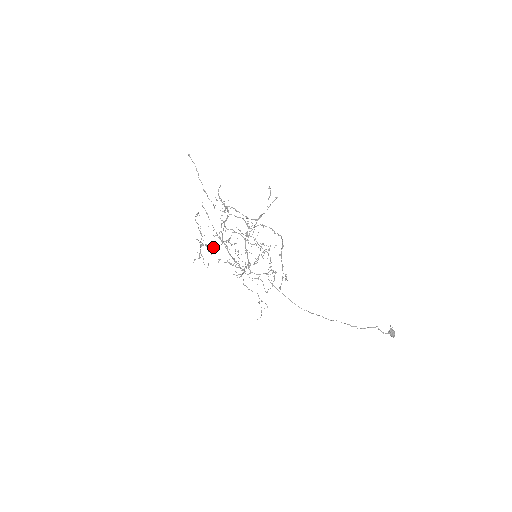
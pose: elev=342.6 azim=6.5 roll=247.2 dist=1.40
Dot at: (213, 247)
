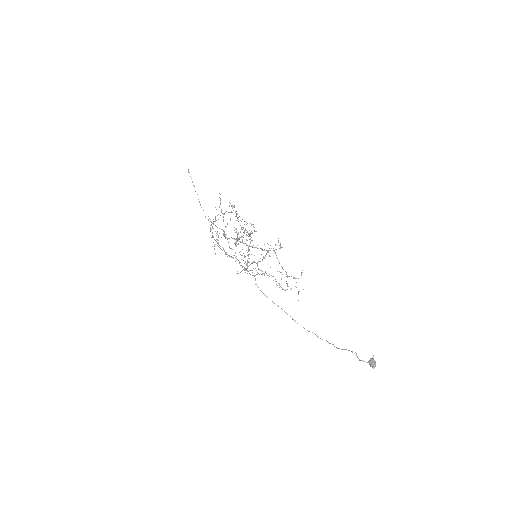
Dot at: occluded
